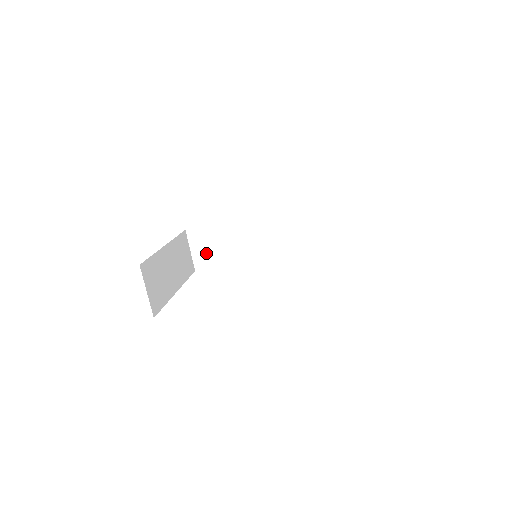
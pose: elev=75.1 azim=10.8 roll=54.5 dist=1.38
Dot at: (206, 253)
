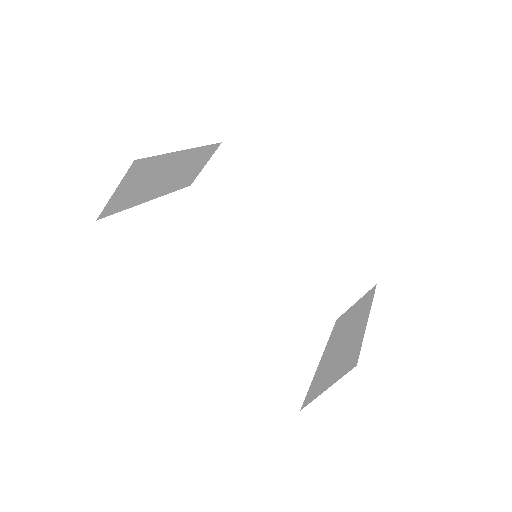
Dot at: (217, 183)
